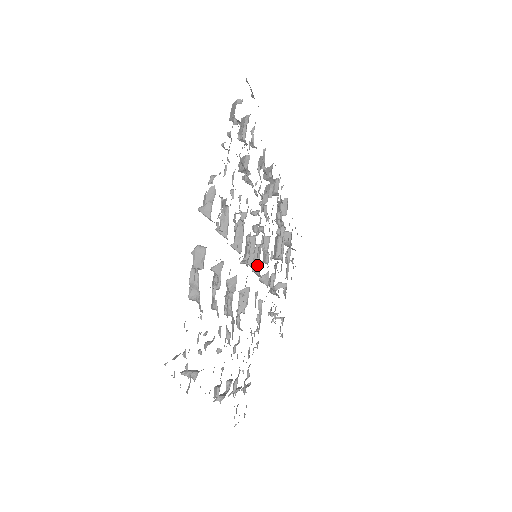
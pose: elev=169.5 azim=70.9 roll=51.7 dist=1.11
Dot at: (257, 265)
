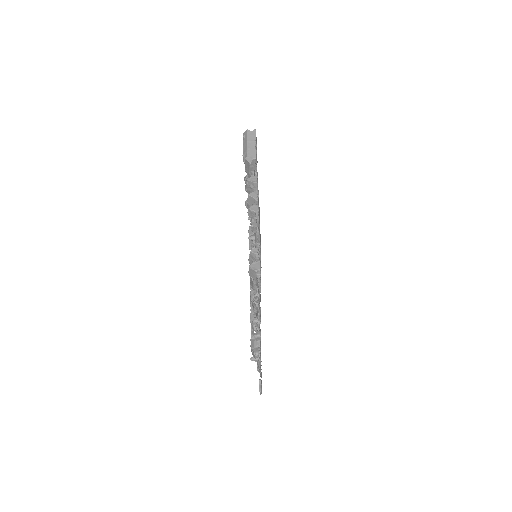
Dot at: occluded
